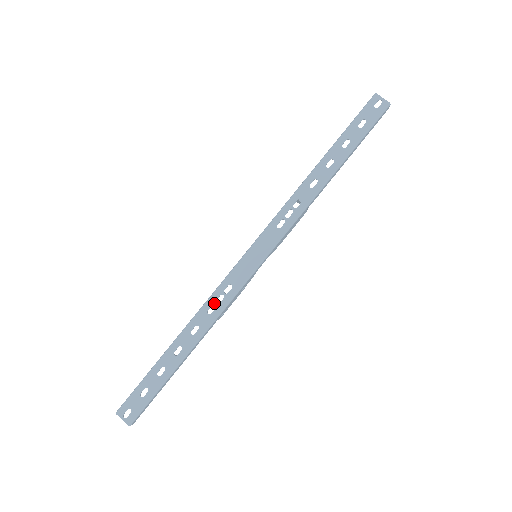
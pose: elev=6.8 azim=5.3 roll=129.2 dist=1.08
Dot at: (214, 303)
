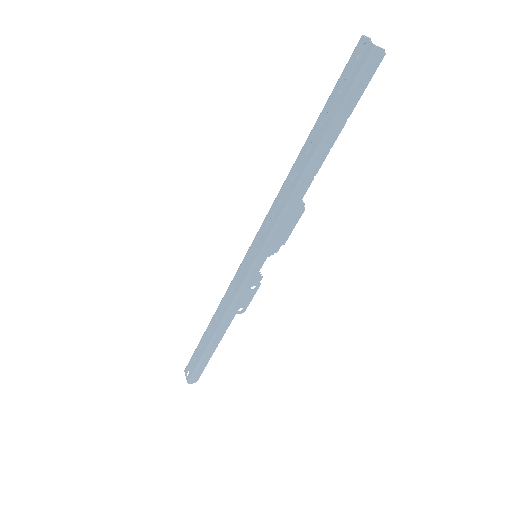
Dot at: (227, 297)
